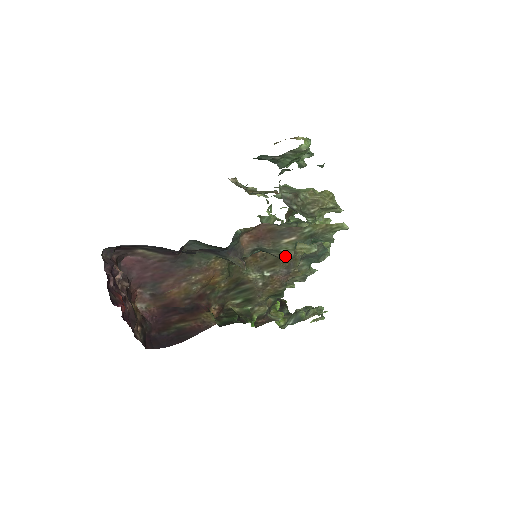
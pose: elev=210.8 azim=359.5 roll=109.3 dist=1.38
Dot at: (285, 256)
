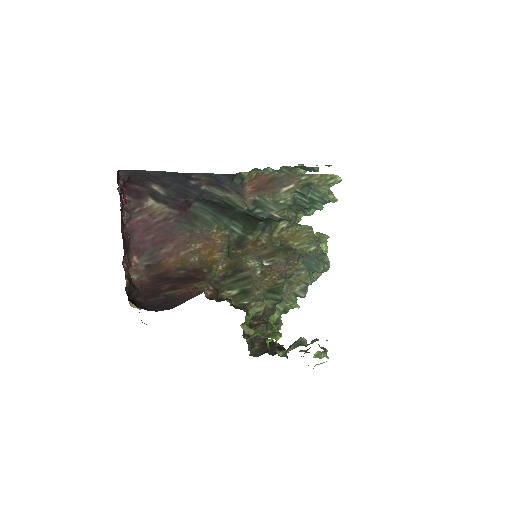
Dot at: (284, 213)
